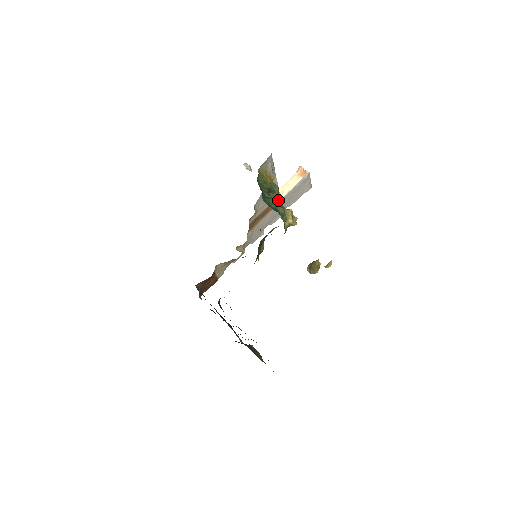
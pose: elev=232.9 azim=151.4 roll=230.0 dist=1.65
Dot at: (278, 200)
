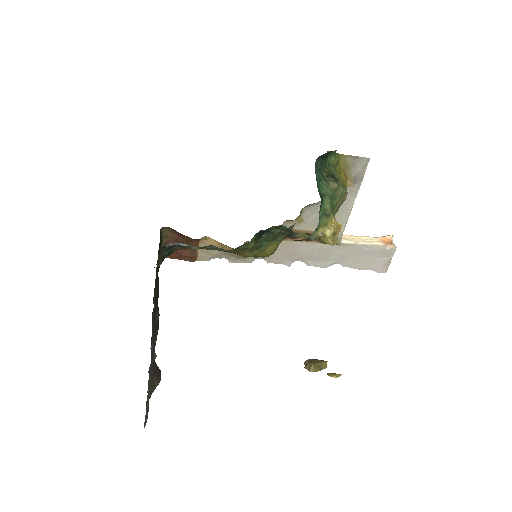
Dot at: (334, 201)
